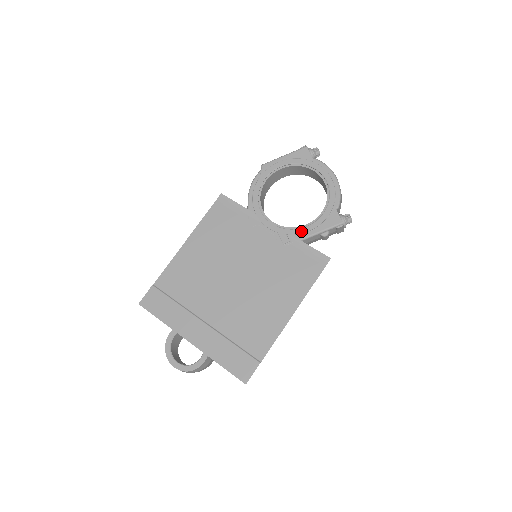
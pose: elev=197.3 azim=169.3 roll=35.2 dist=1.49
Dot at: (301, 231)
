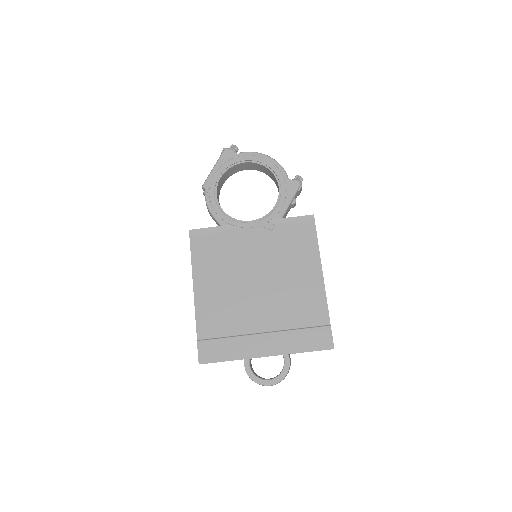
Dot at: (276, 212)
